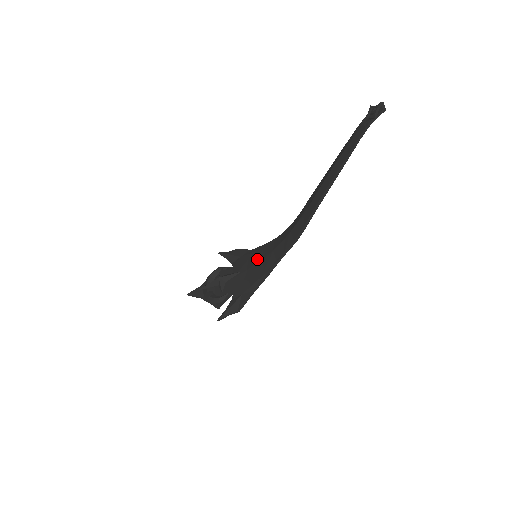
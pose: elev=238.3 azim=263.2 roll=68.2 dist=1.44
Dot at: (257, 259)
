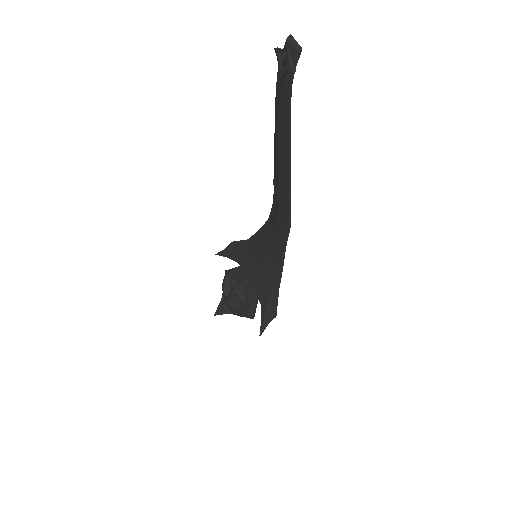
Dot at: (259, 253)
